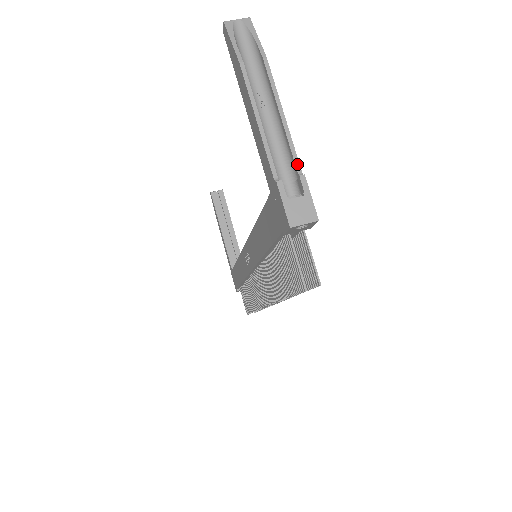
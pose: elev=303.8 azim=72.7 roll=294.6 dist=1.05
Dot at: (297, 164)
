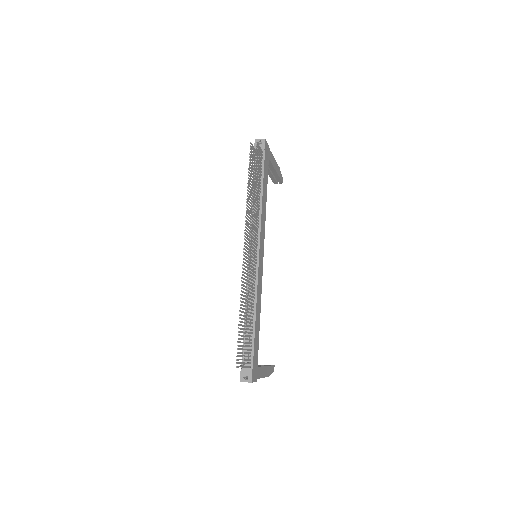
Dot at: (270, 151)
